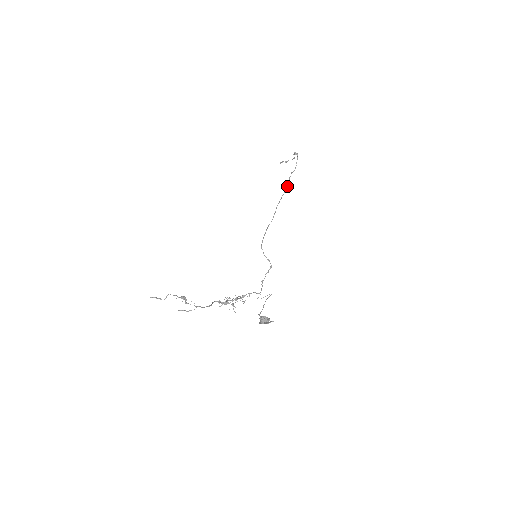
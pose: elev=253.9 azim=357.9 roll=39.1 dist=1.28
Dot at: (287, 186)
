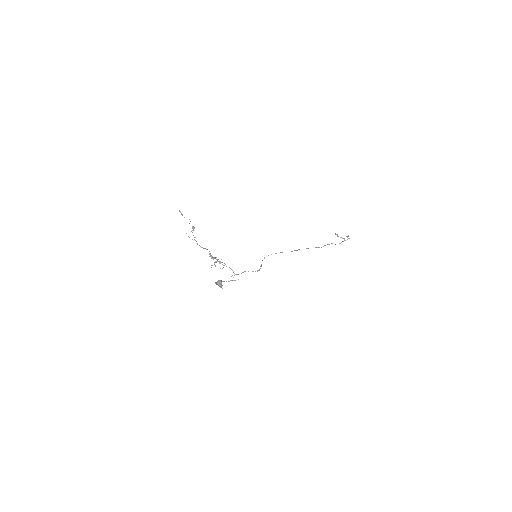
Dot at: (321, 247)
